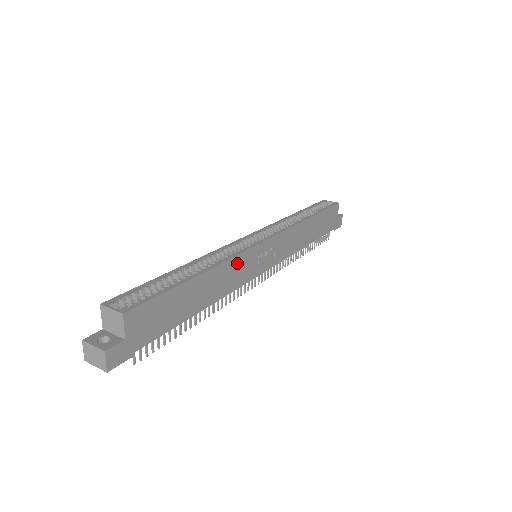
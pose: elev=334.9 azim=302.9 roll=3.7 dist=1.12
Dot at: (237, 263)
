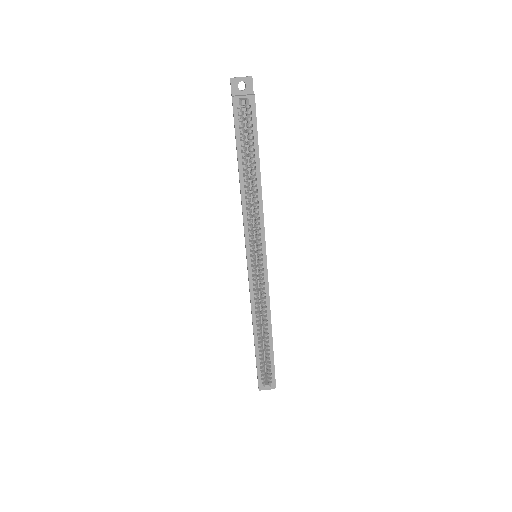
Dot at: occluded
